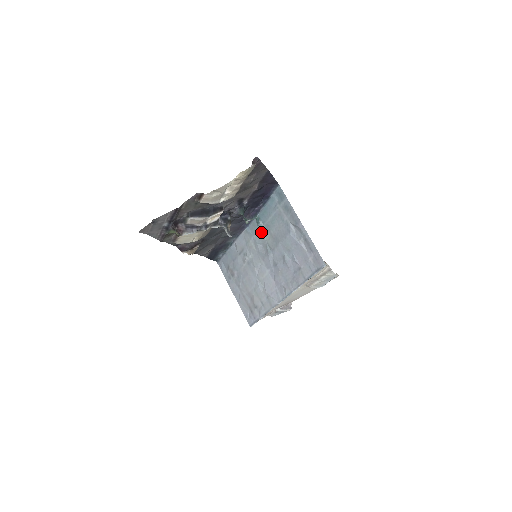
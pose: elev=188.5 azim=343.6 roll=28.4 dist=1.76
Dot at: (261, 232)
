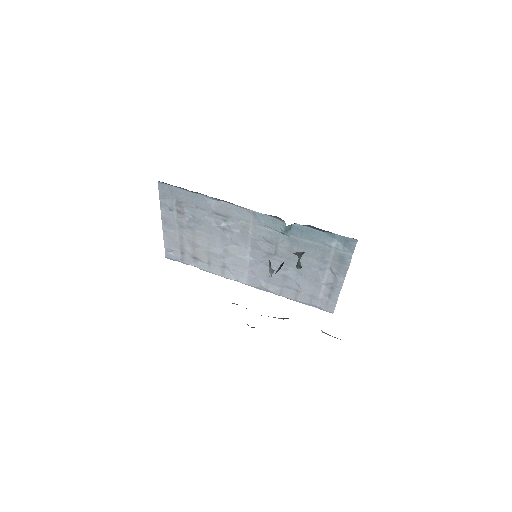
Dot at: (279, 235)
